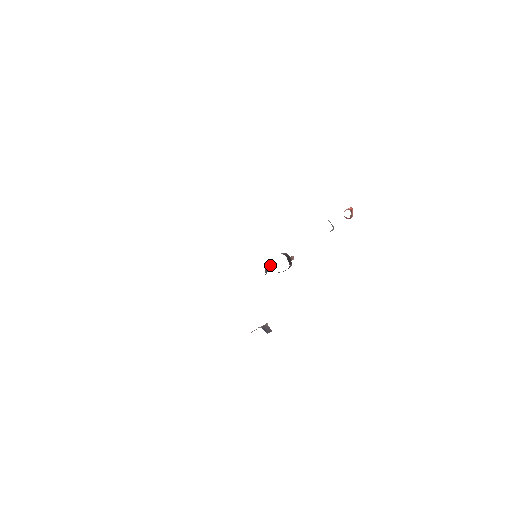
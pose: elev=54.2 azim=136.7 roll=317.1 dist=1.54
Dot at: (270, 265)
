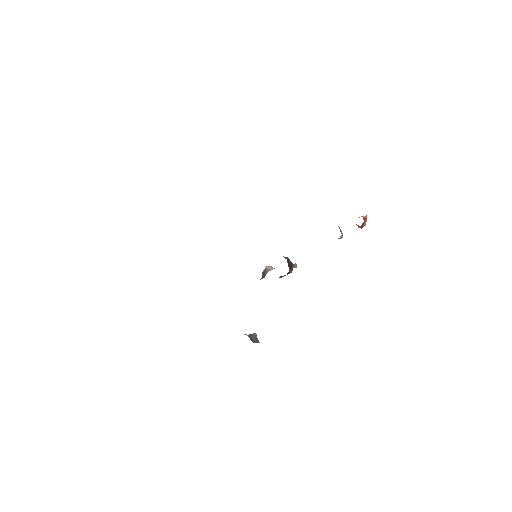
Dot at: (269, 268)
